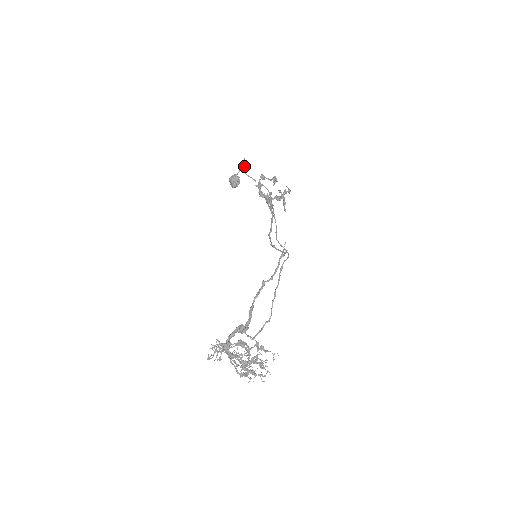
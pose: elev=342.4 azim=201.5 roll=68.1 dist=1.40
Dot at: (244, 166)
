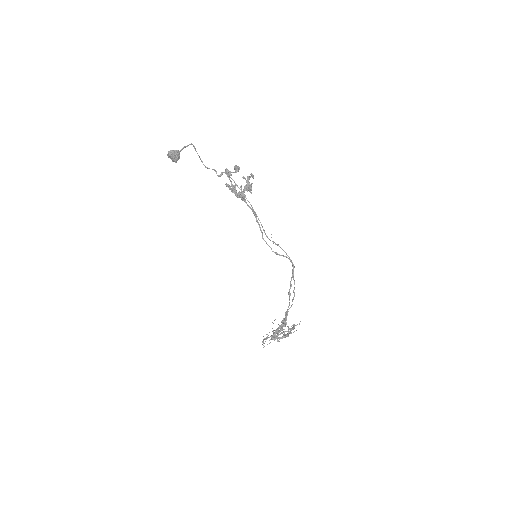
Dot at: (200, 159)
